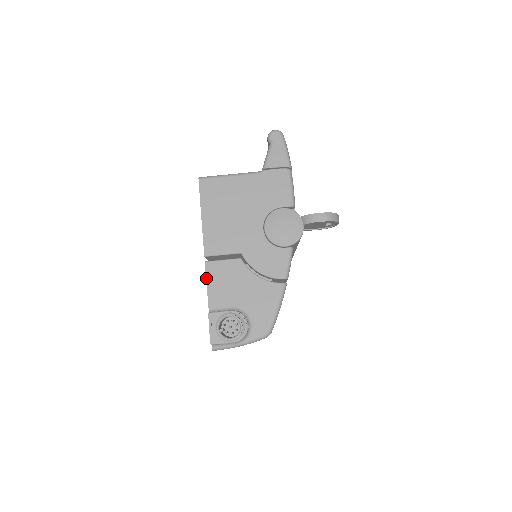
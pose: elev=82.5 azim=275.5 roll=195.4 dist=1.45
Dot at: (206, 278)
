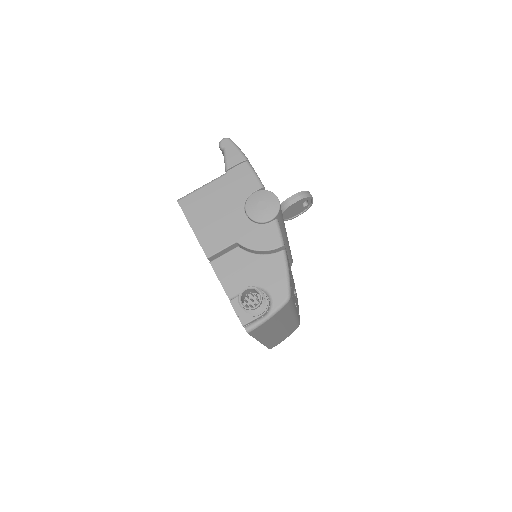
Dot at: (216, 275)
